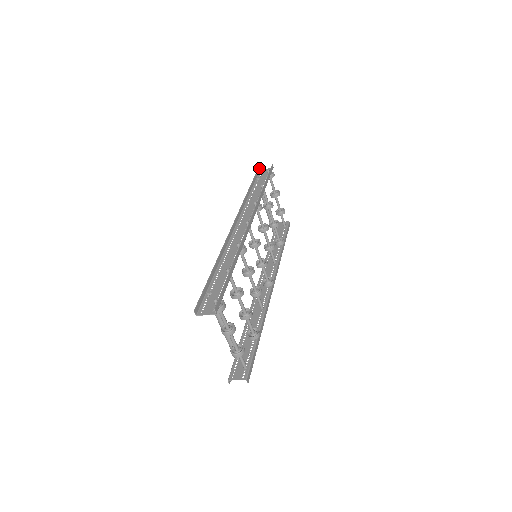
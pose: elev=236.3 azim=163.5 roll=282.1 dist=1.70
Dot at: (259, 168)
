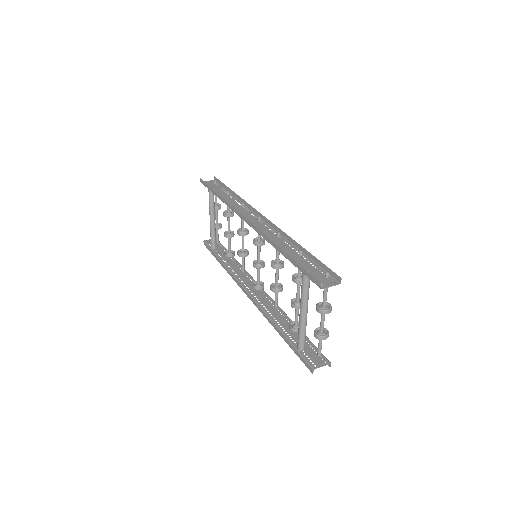
Dot at: (200, 180)
